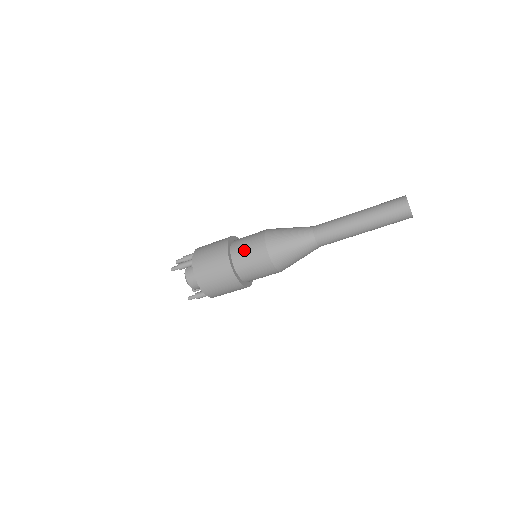
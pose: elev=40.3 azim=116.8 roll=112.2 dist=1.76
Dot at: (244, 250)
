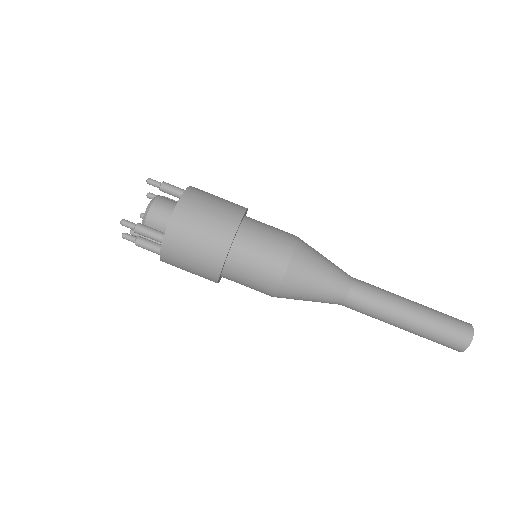
Dot at: occluded
